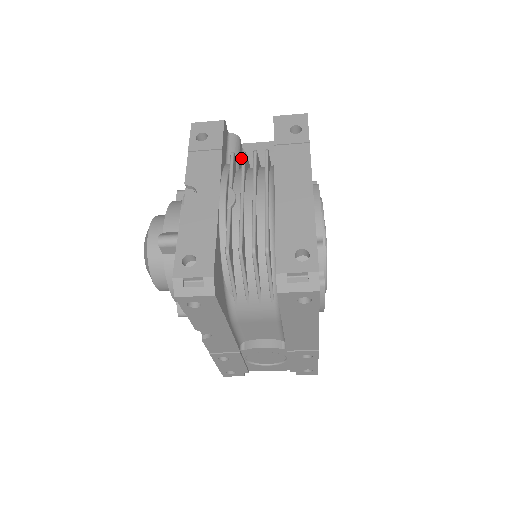
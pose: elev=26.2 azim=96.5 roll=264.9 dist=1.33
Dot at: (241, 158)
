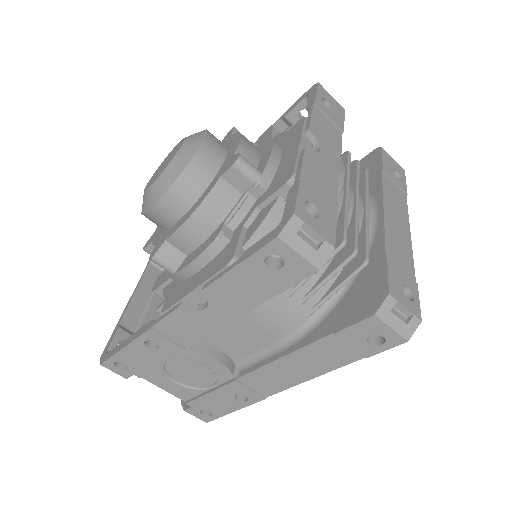
Dot at: occluded
